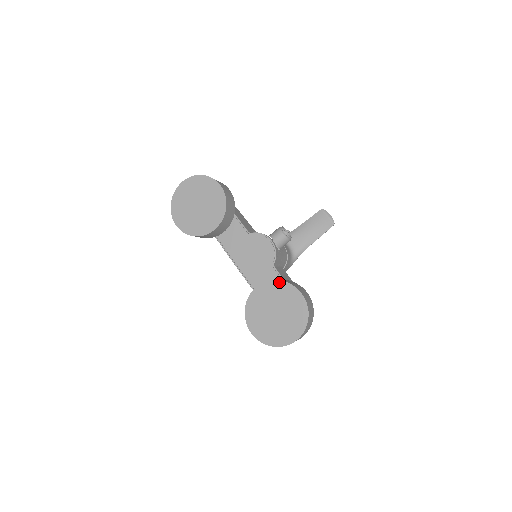
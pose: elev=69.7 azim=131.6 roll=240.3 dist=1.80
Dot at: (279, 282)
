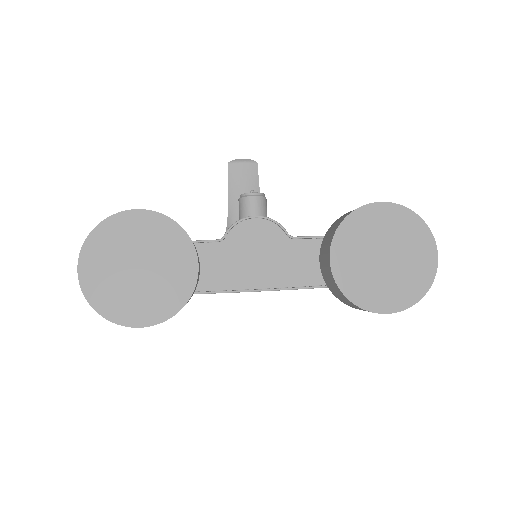
Dot at: (345, 222)
